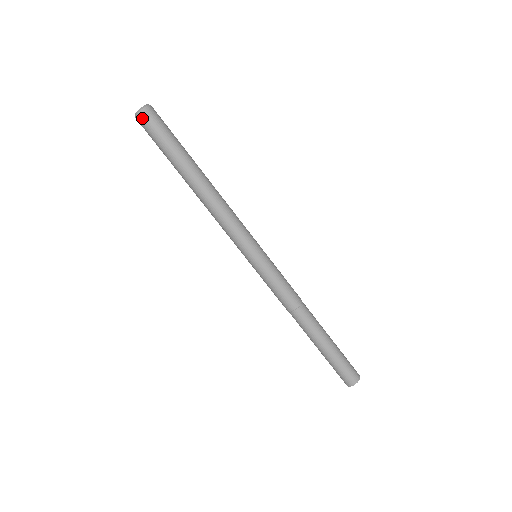
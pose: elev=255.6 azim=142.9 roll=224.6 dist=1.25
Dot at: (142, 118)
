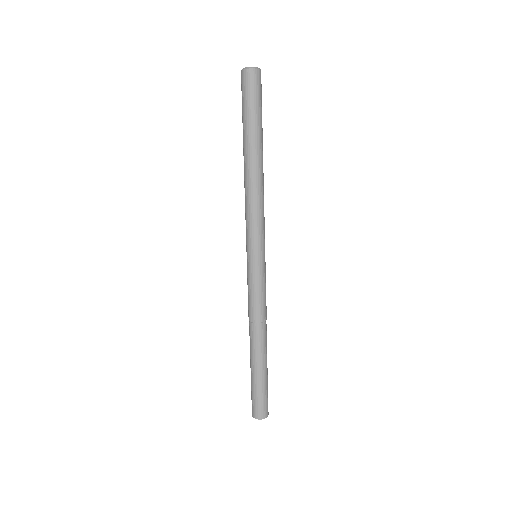
Dot at: (257, 76)
